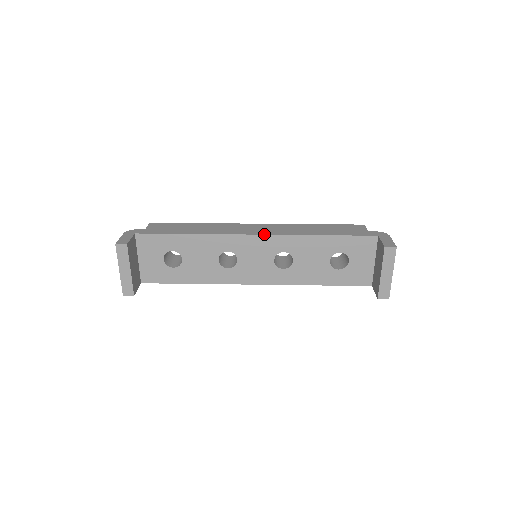
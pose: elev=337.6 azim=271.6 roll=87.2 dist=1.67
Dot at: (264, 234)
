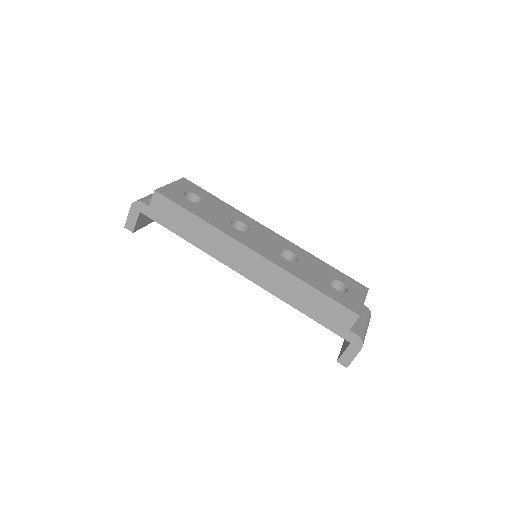
Dot at: (249, 279)
